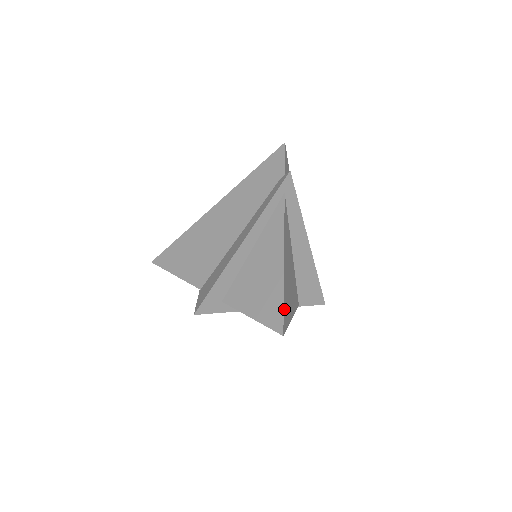
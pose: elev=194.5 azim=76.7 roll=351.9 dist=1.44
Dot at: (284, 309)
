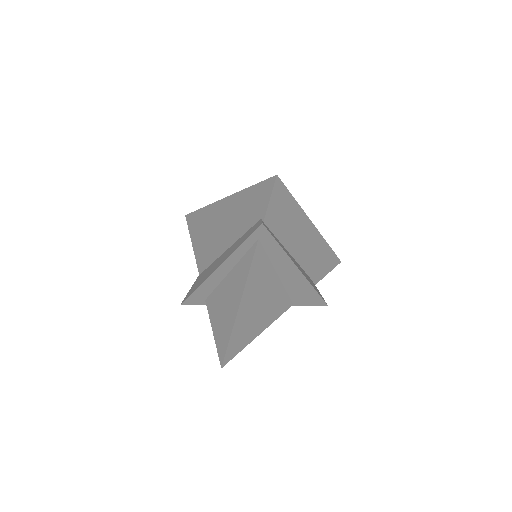
Dot at: (230, 346)
